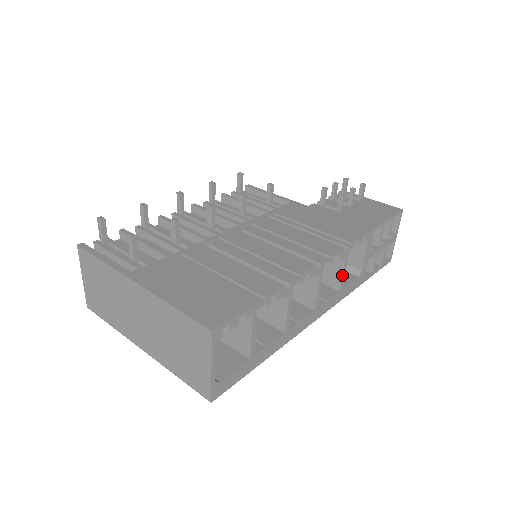
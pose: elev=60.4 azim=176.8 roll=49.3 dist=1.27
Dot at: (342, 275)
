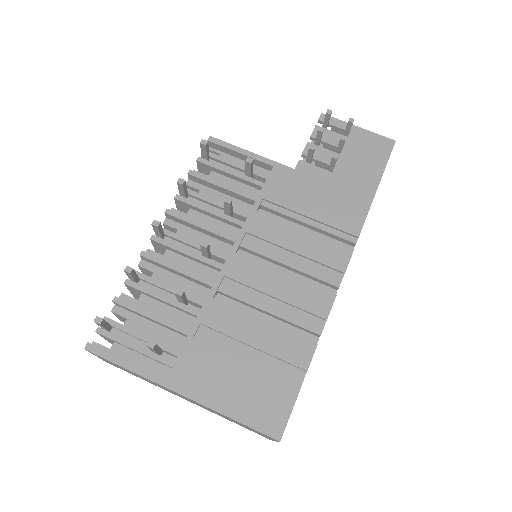
Dot at: occluded
